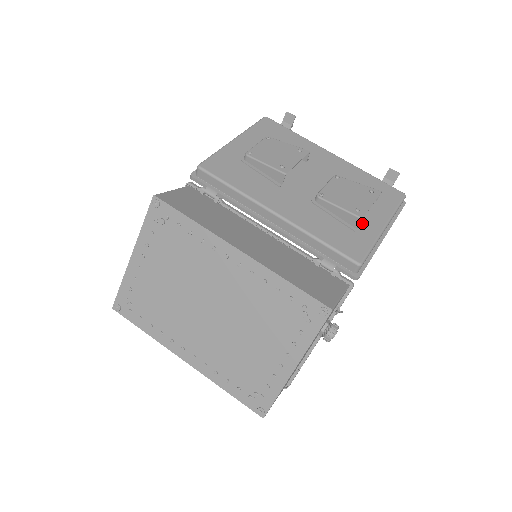
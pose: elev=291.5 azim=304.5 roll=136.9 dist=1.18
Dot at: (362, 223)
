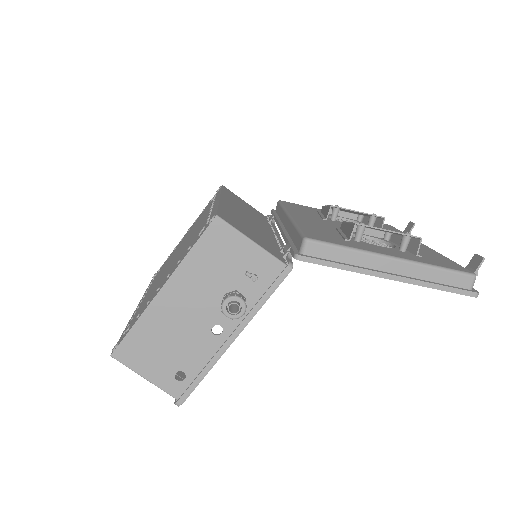
Dot at: (366, 245)
